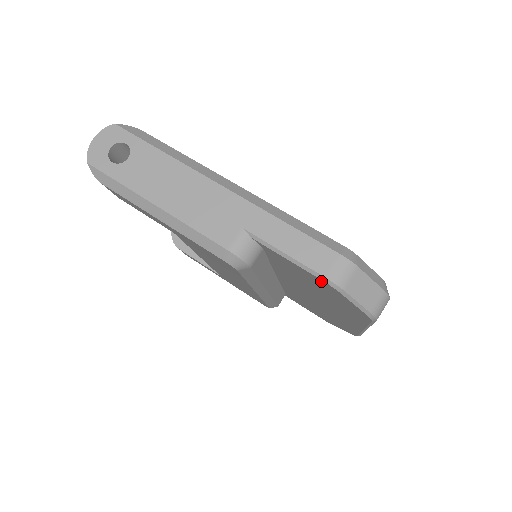
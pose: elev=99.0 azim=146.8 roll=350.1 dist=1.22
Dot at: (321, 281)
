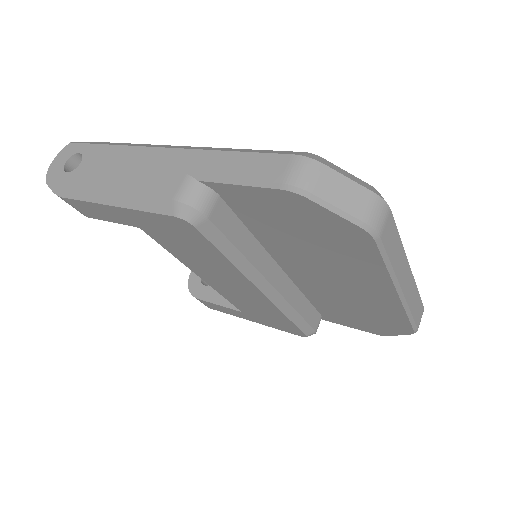
Dot at: (282, 194)
